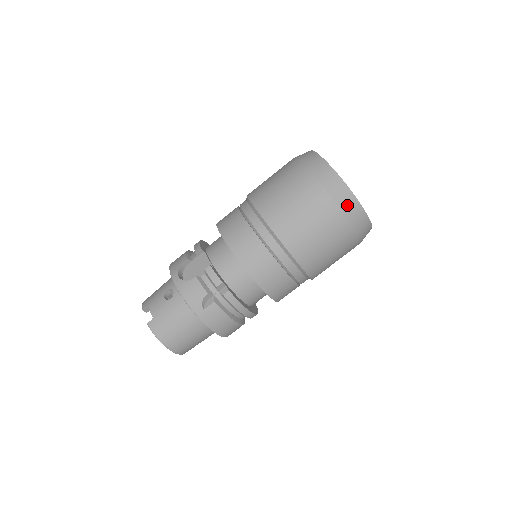
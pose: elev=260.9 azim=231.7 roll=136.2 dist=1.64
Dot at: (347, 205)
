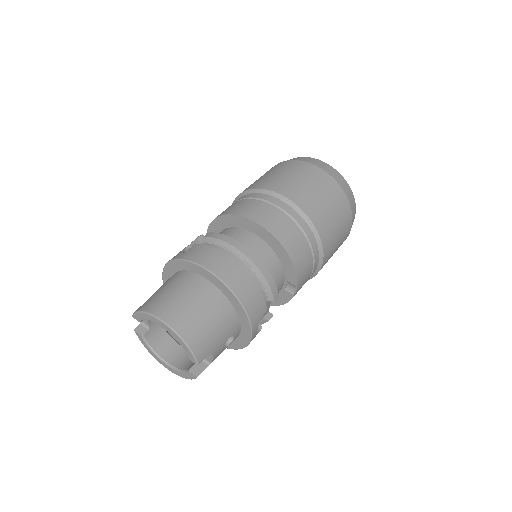
Dot at: (292, 159)
